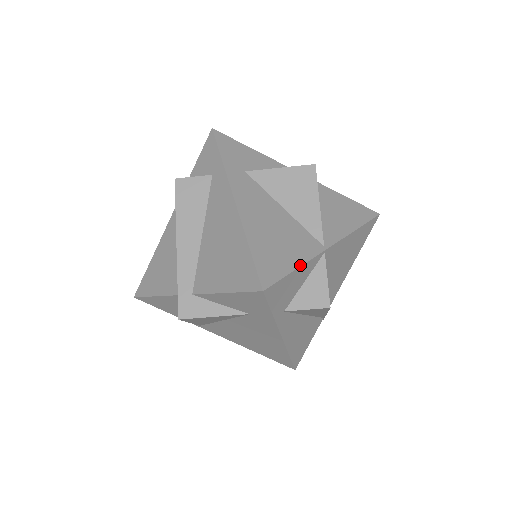
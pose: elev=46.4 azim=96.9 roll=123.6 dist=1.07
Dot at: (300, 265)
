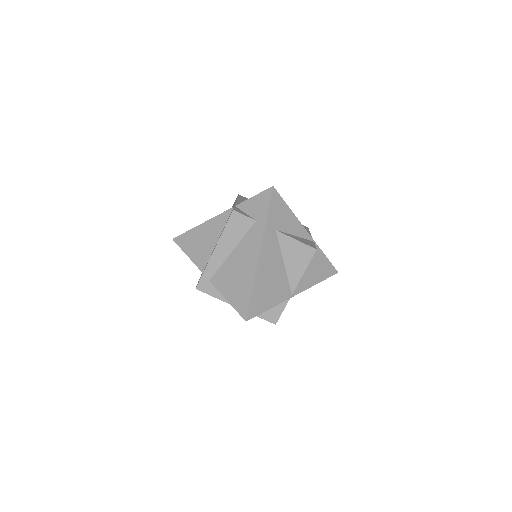
Dot at: (272, 307)
